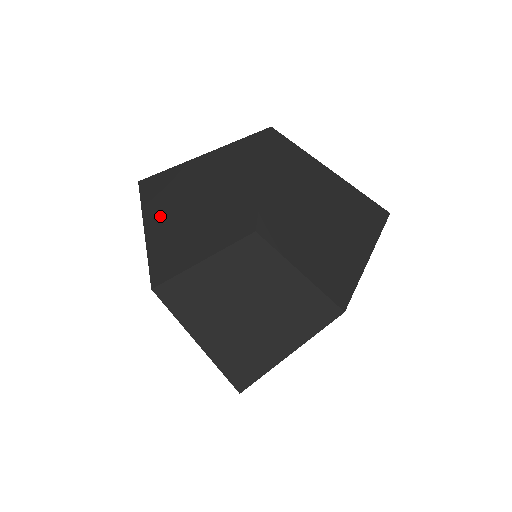
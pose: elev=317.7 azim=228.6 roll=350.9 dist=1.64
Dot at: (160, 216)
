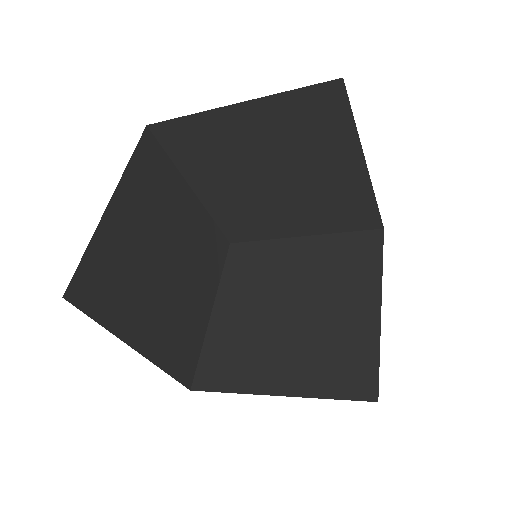
Dot at: occluded
